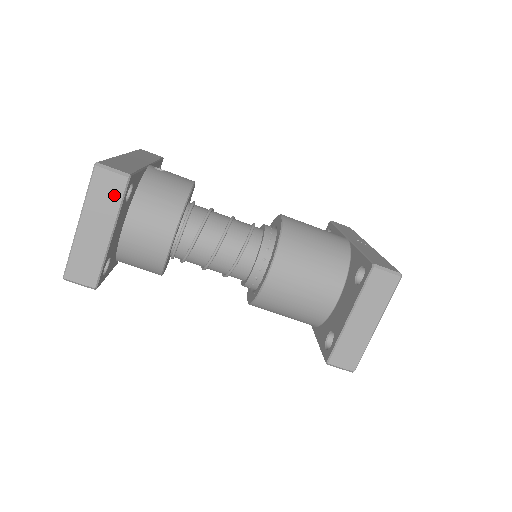
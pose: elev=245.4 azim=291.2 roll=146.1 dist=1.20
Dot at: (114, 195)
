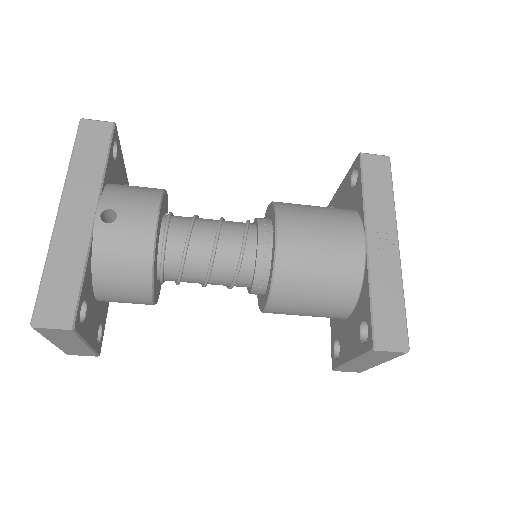
Dot at: (68, 335)
